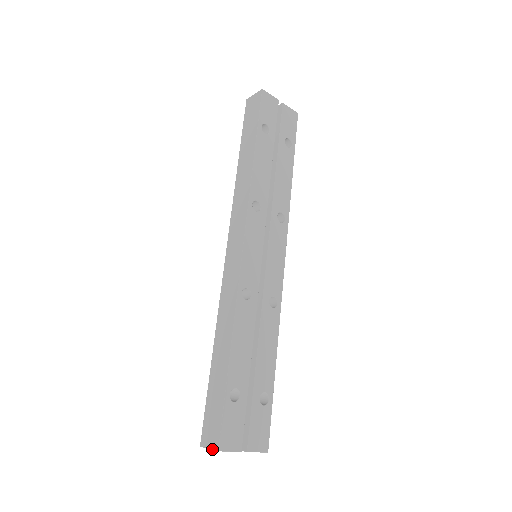
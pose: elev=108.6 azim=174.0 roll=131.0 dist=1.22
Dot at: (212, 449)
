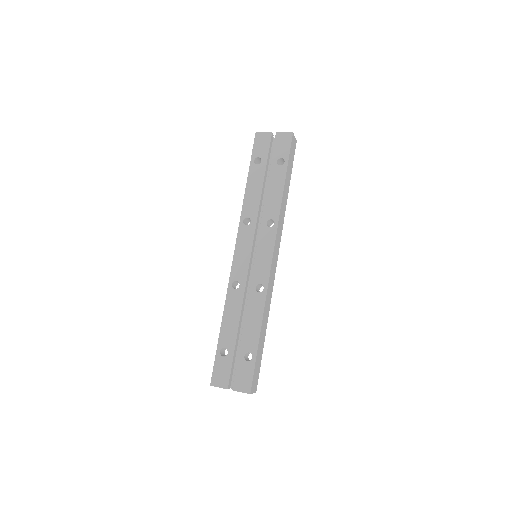
Dot at: occluded
